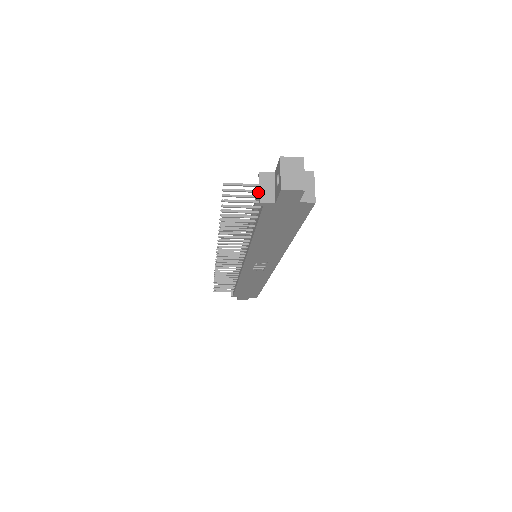
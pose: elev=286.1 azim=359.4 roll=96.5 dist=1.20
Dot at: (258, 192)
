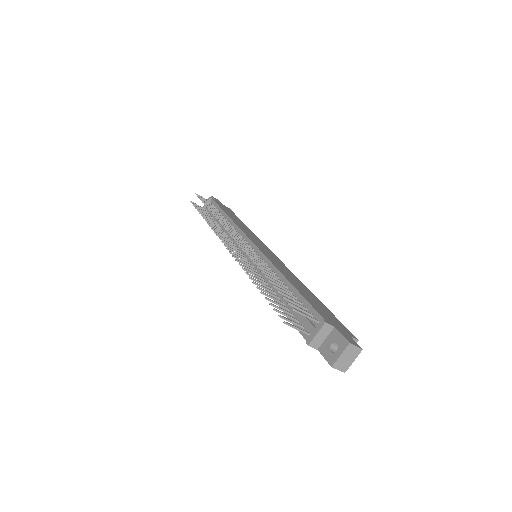
Dot at: (312, 331)
